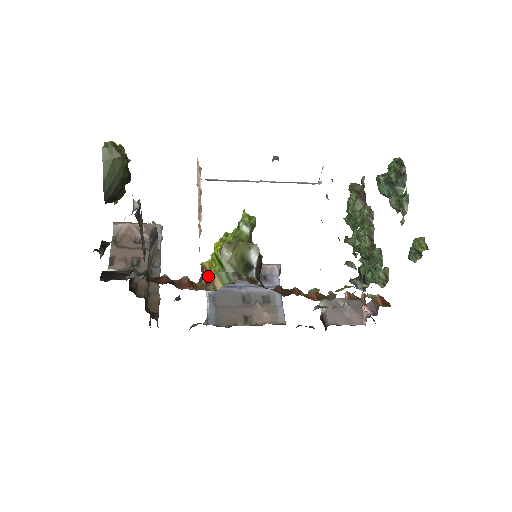
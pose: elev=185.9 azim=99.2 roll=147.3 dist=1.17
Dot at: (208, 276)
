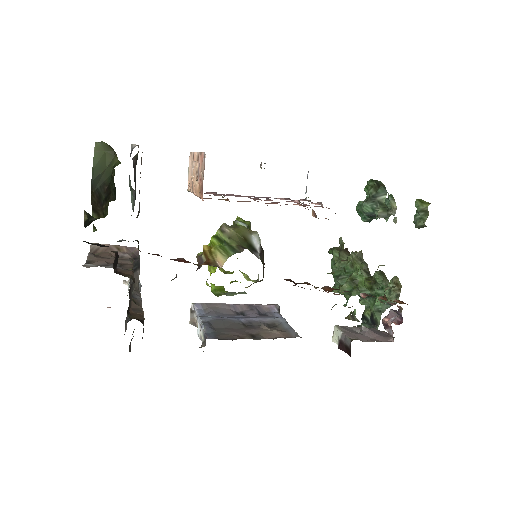
Dot at: (207, 258)
